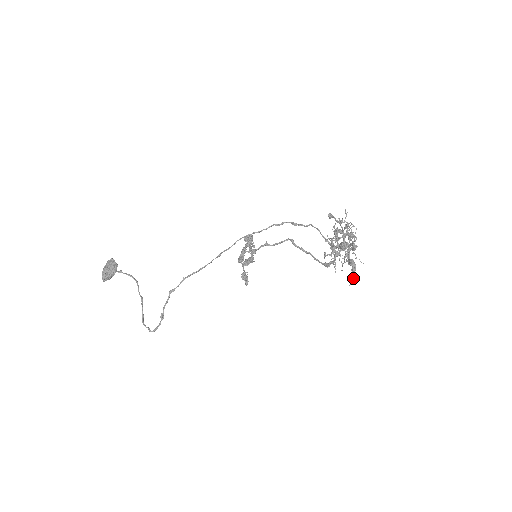
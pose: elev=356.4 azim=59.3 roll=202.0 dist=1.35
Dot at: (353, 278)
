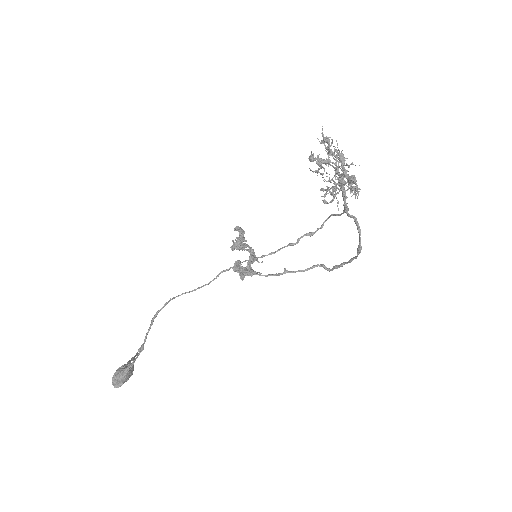
Dot at: (355, 187)
